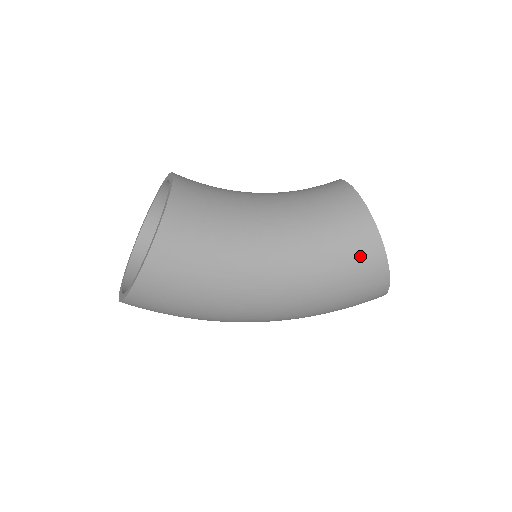
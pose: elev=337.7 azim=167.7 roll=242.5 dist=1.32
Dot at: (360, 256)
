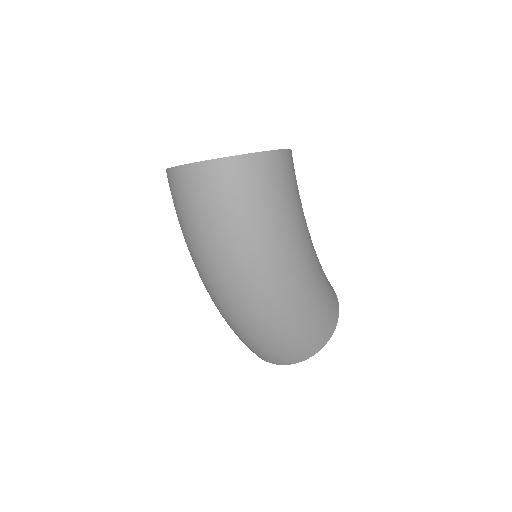
Dot at: (333, 296)
